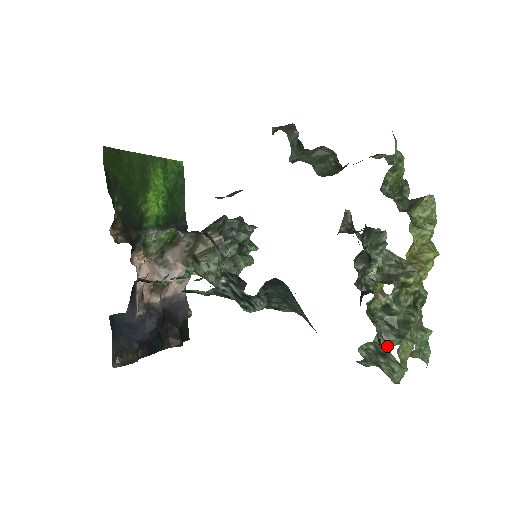
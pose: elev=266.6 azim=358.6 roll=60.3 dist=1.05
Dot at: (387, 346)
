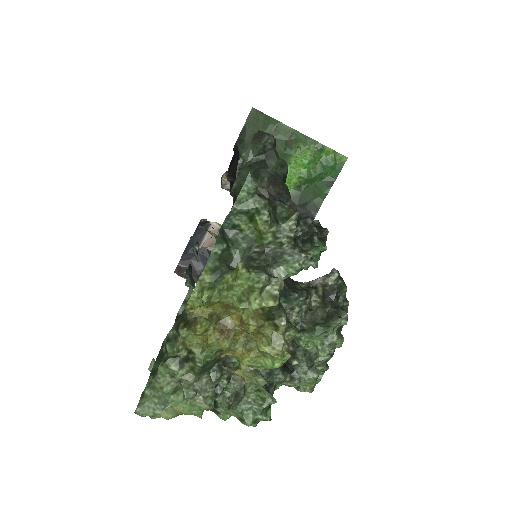
Dot at: (225, 407)
